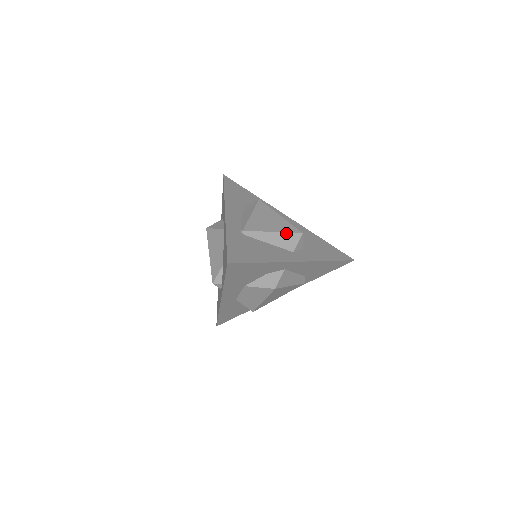
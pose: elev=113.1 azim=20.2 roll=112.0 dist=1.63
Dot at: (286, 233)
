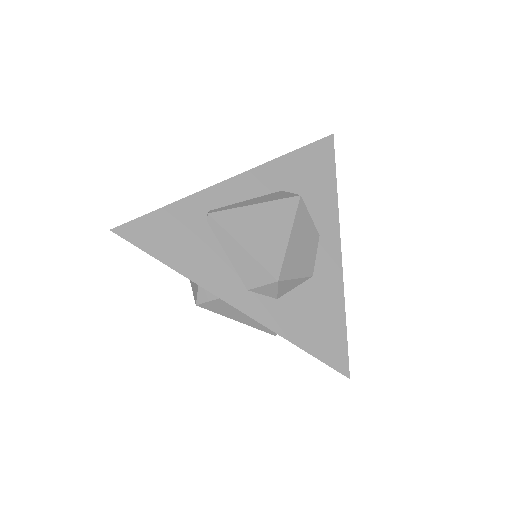
Dot at: (256, 261)
